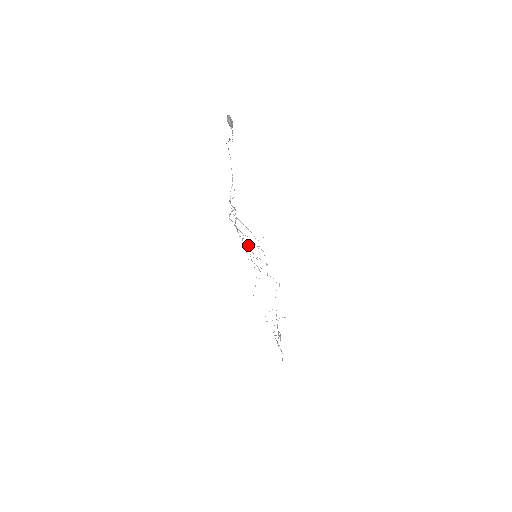
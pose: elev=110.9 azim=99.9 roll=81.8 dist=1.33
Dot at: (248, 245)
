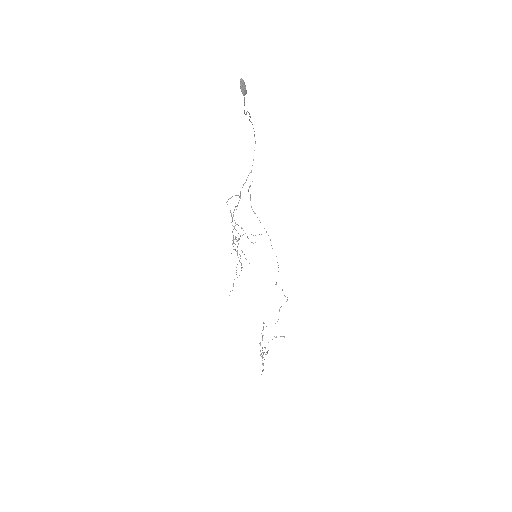
Dot at: occluded
